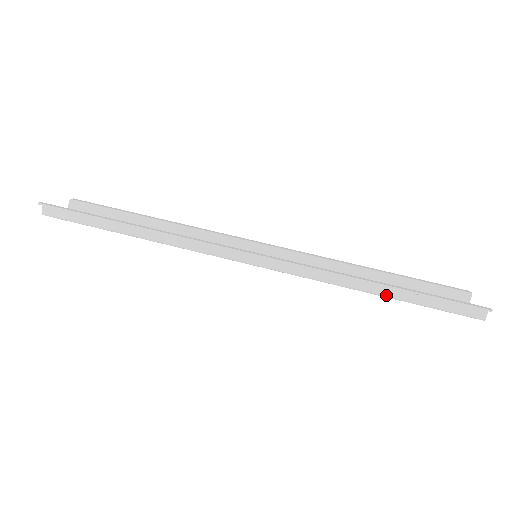
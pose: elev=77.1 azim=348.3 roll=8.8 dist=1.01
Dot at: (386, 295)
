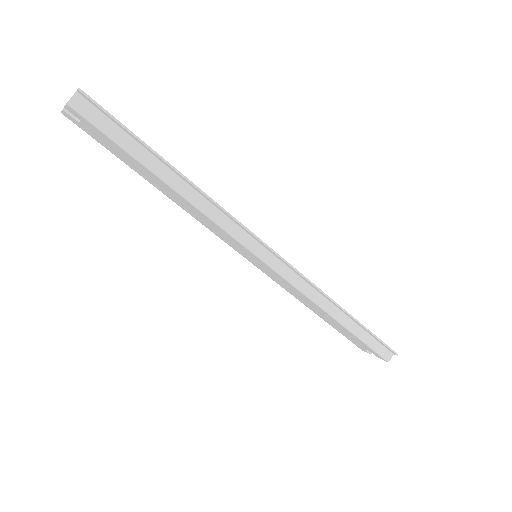
Dot at: (345, 324)
